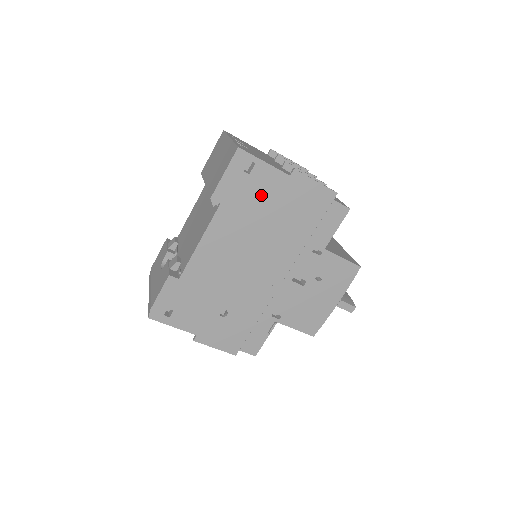
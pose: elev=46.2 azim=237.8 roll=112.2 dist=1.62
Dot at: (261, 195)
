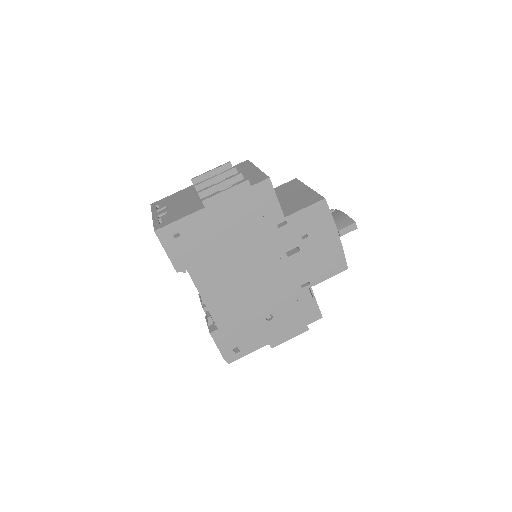
Dot at: (203, 237)
